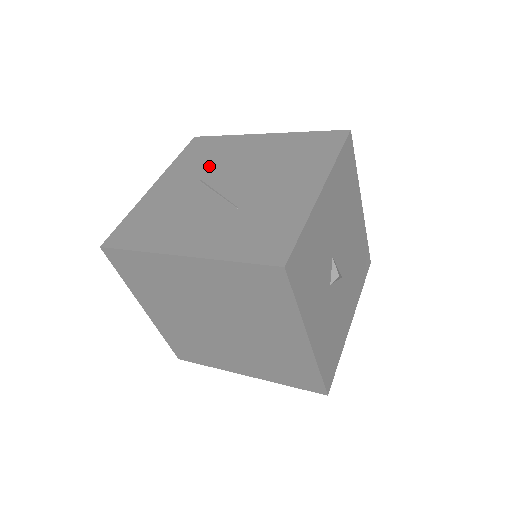
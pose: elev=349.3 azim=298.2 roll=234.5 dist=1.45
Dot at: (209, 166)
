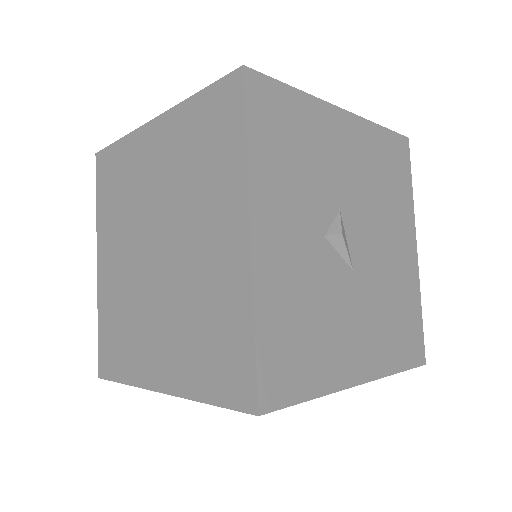
Dot at: occluded
